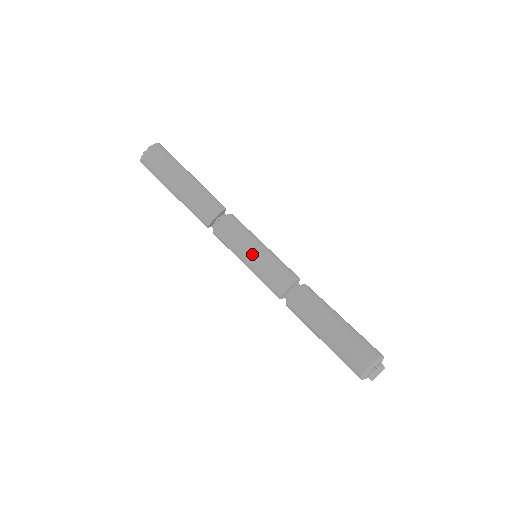
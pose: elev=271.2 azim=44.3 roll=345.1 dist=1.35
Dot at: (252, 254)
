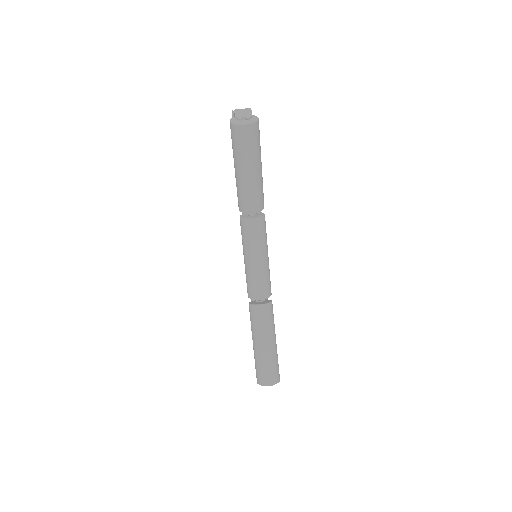
Dot at: (256, 261)
